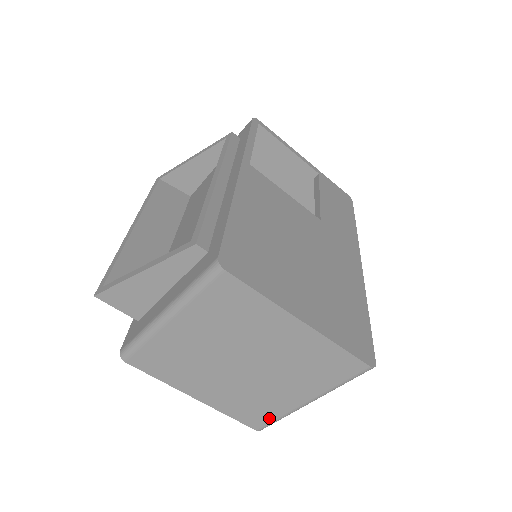
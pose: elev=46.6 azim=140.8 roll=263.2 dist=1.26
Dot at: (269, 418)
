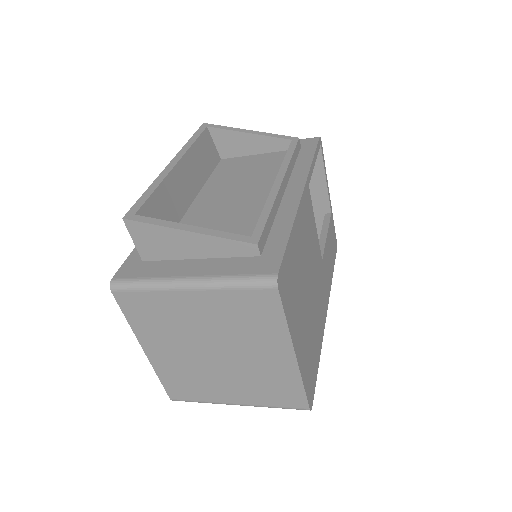
Dot at: (192, 397)
